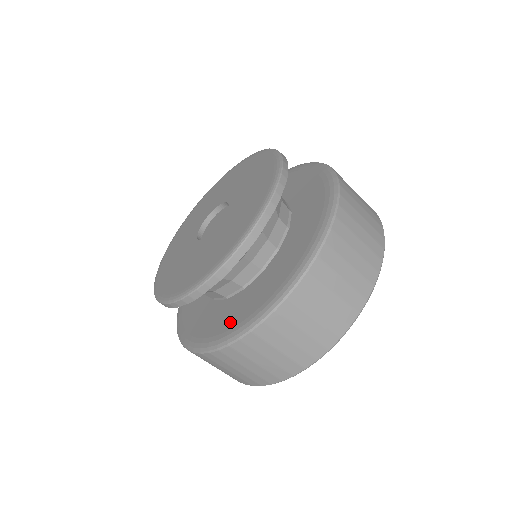
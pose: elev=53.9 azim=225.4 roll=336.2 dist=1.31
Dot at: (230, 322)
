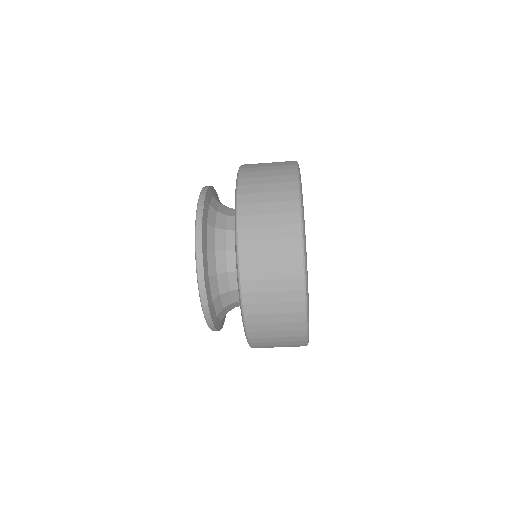
Dot at: occluded
